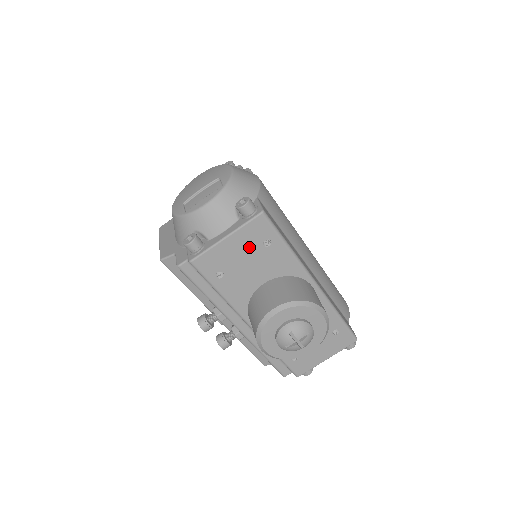
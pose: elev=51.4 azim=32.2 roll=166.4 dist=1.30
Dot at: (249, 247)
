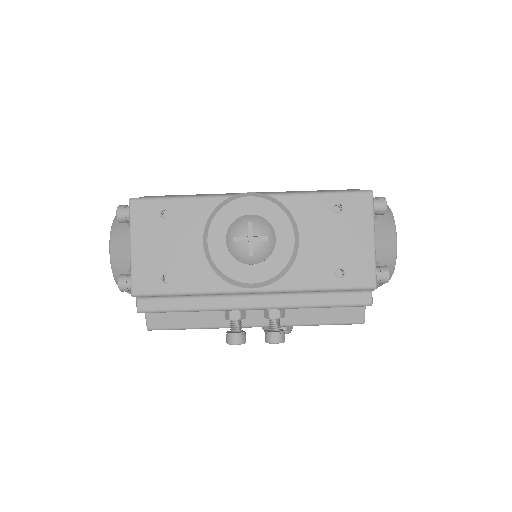
Dot at: (156, 233)
